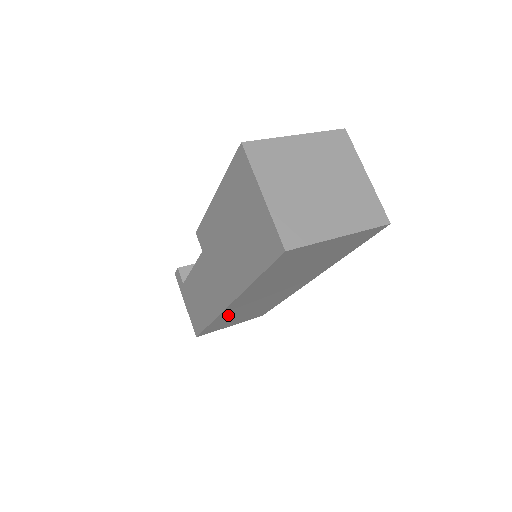
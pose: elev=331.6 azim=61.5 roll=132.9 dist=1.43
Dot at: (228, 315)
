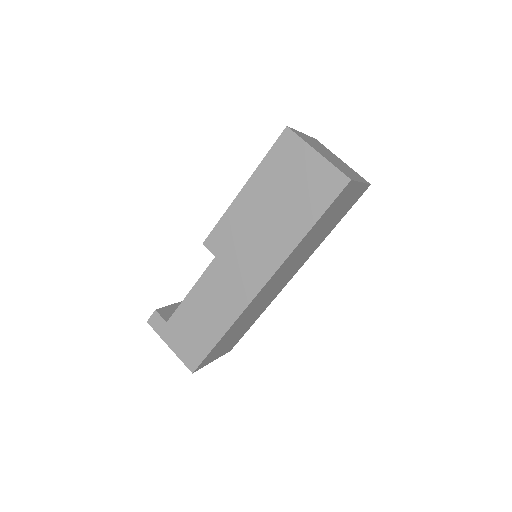
Dot at: (242, 317)
